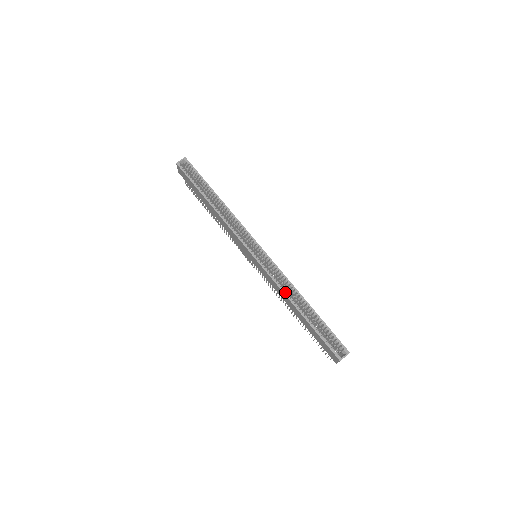
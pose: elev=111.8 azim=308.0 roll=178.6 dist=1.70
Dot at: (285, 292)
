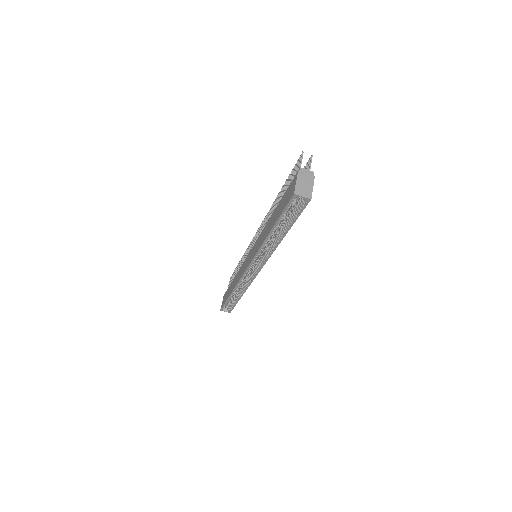
Dot at: occluded
